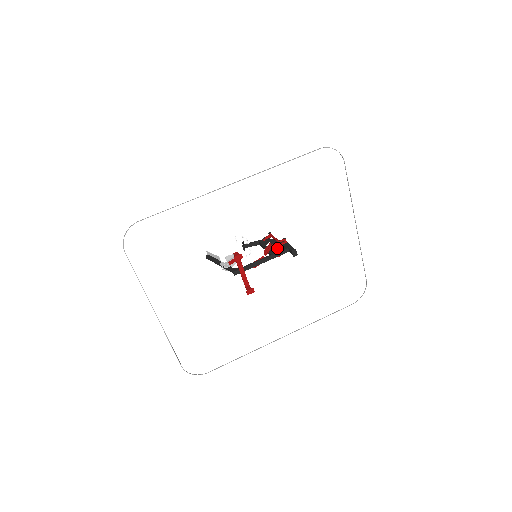
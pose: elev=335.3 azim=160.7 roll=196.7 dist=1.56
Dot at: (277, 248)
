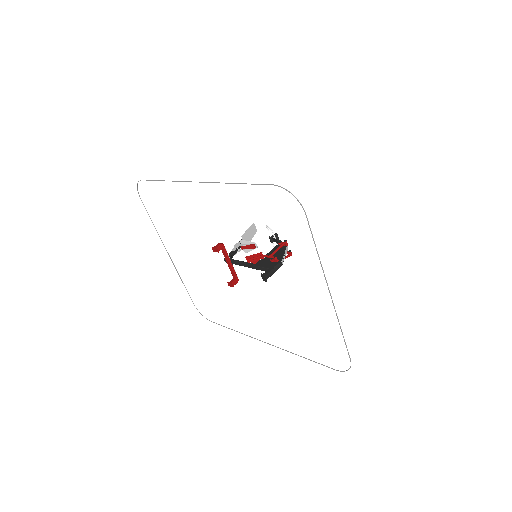
Dot at: (267, 261)
